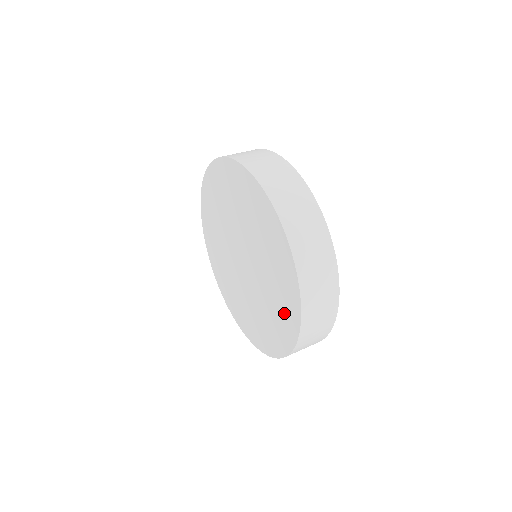
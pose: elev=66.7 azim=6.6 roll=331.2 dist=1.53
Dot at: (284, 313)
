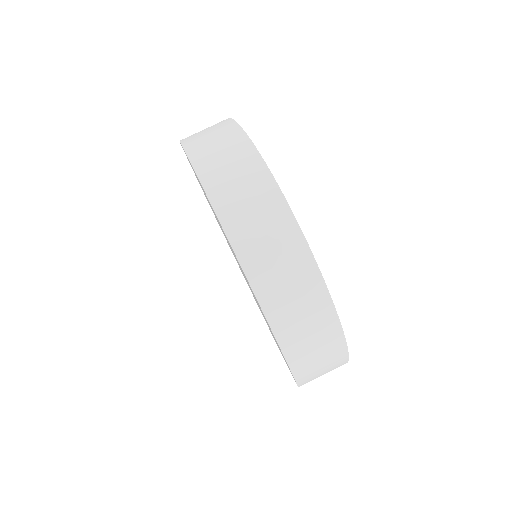
Dot at: occluded
